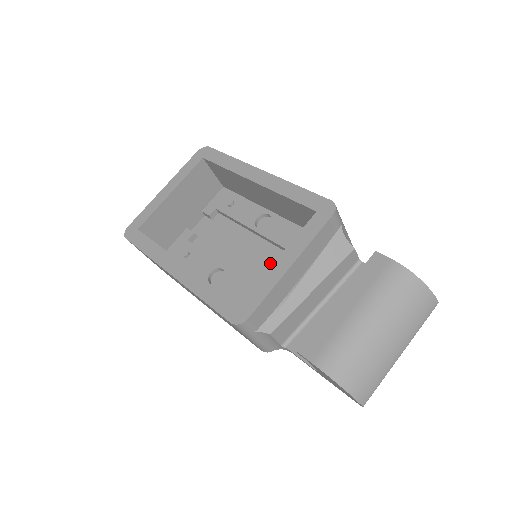
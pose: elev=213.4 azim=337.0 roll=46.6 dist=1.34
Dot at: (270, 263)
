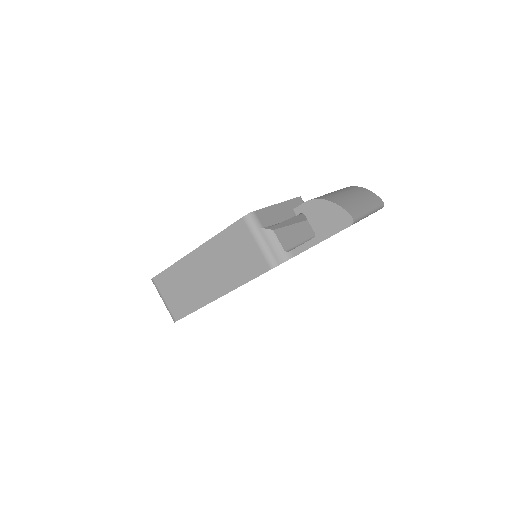
Dot at: occluded
